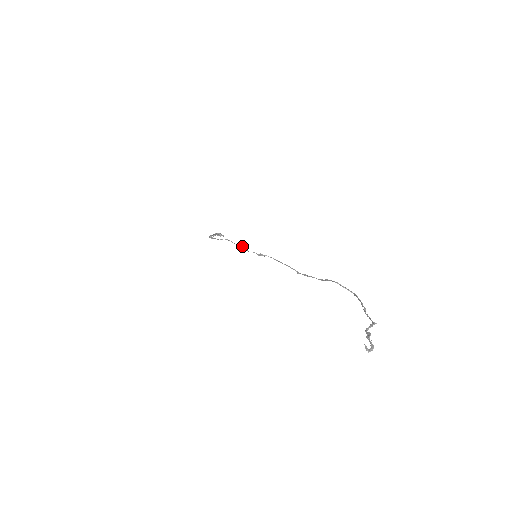
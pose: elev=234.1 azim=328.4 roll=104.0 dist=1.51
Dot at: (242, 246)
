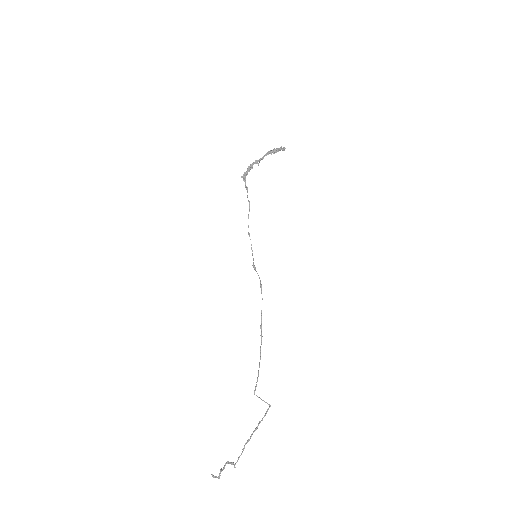
Dot at: (249, 234)
